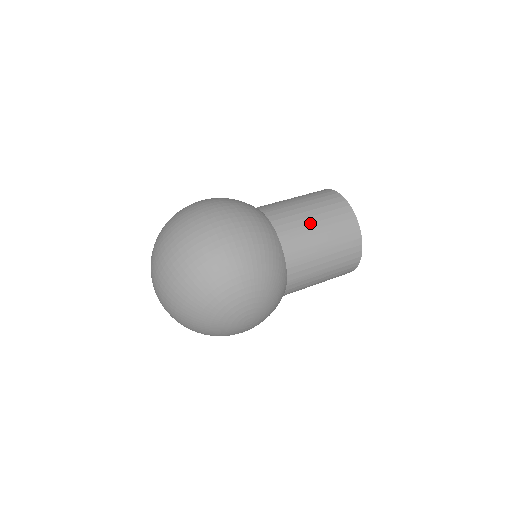
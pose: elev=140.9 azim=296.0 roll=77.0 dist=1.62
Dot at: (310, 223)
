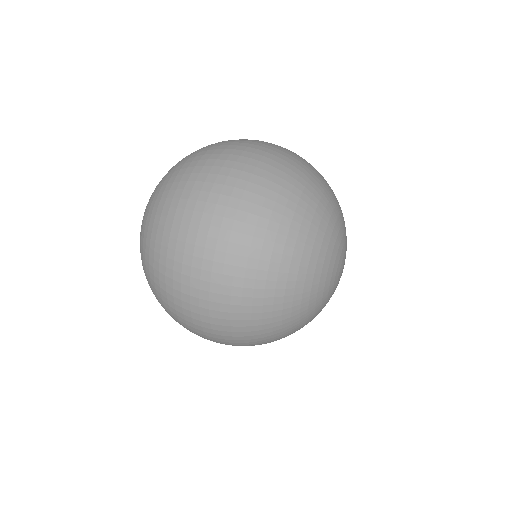
Dot at: occluded
